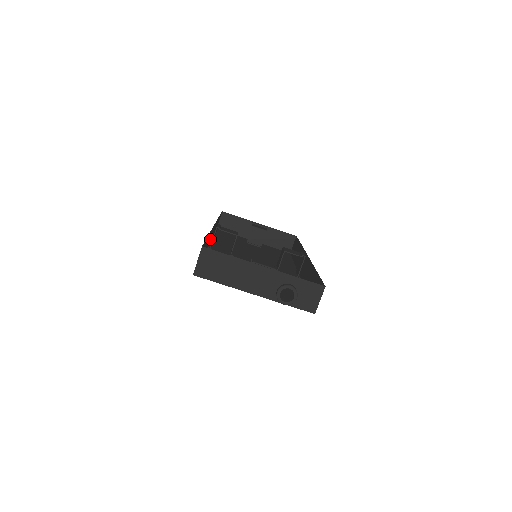
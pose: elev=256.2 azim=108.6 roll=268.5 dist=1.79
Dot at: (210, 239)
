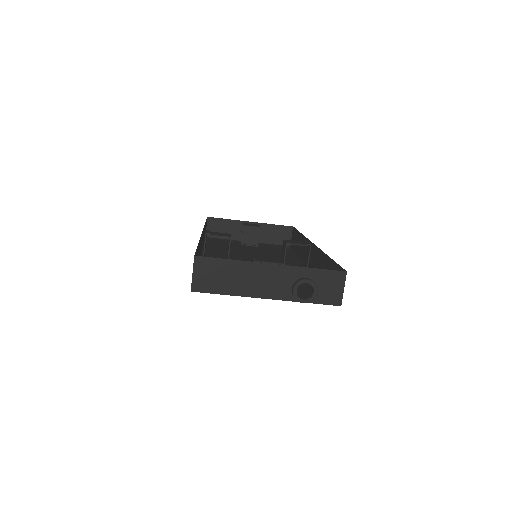
Dot at: (201, 248)
